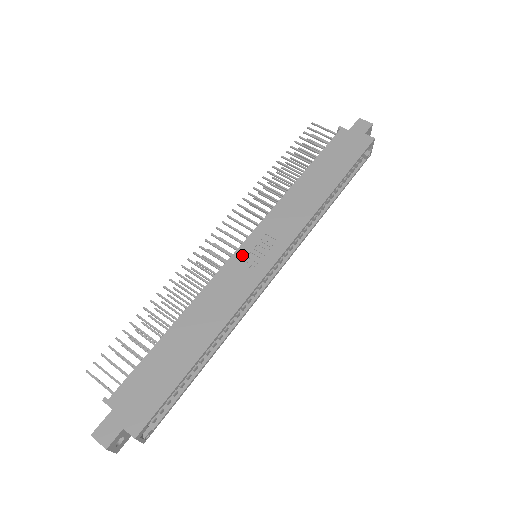
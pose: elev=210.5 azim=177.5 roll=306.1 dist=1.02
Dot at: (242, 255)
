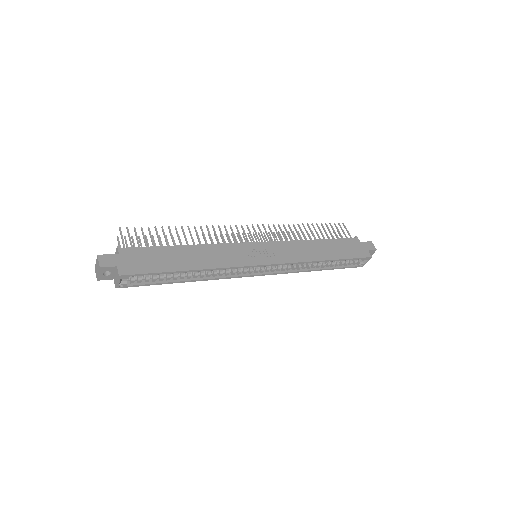
Dot at: (250, 247)
